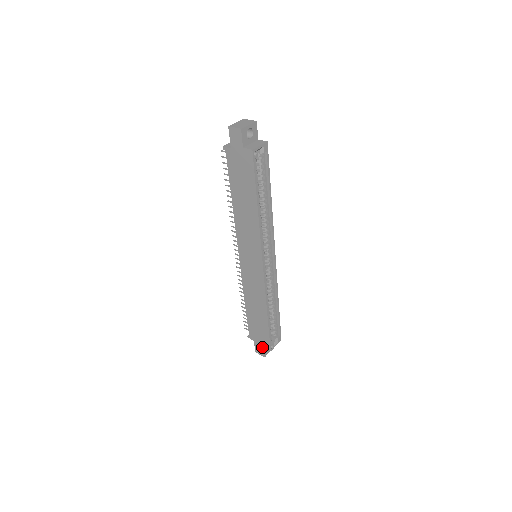
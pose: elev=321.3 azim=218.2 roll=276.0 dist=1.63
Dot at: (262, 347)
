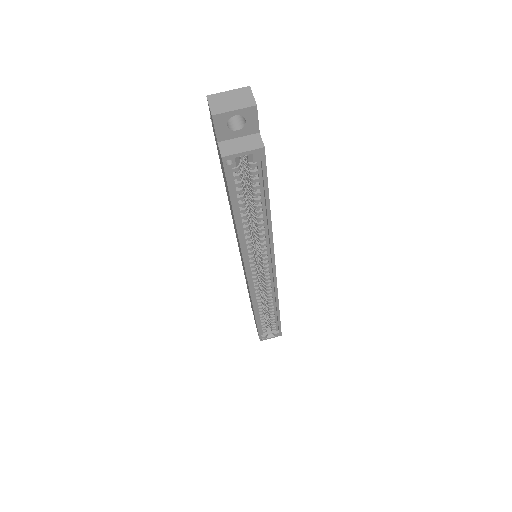
Dot at: occluded
